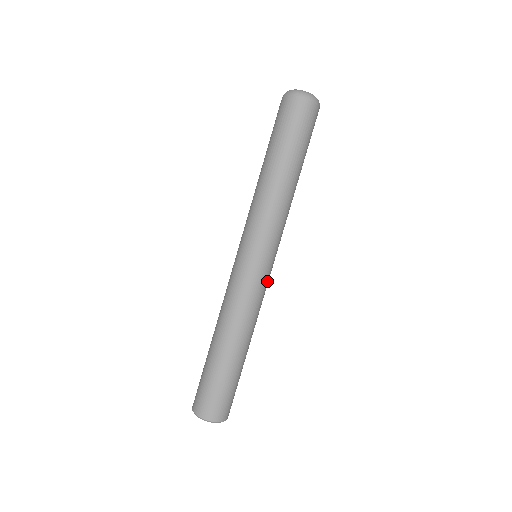
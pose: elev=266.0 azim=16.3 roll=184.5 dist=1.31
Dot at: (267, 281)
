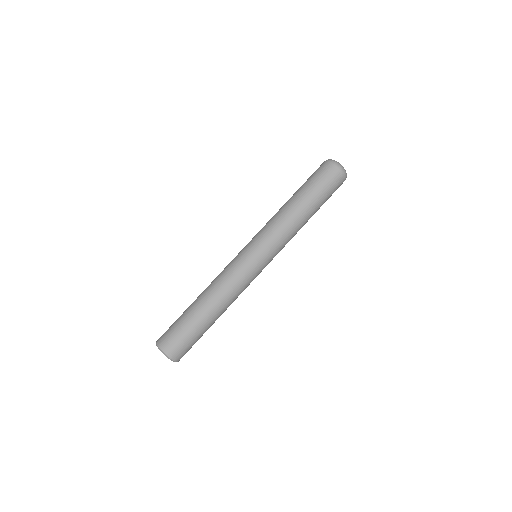
Dot at: occluded
